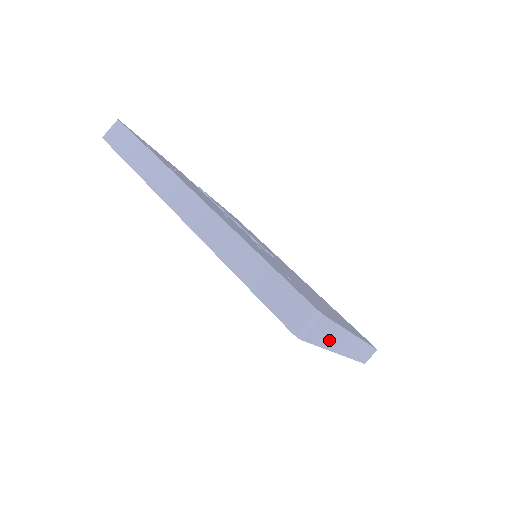
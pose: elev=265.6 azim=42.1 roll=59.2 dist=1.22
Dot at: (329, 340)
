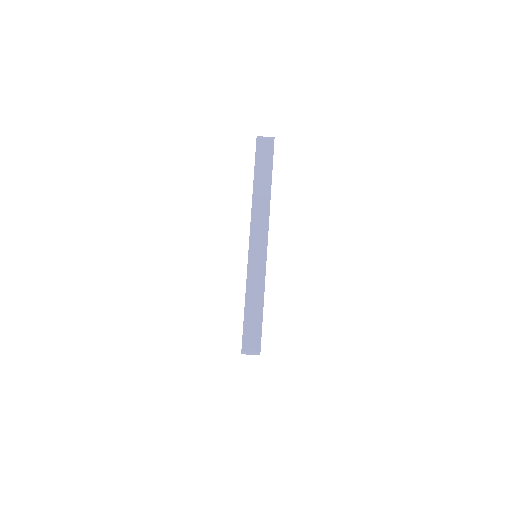
Dot at: occluded
